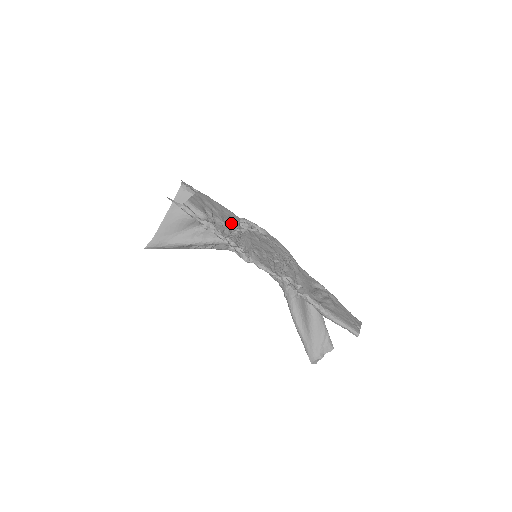
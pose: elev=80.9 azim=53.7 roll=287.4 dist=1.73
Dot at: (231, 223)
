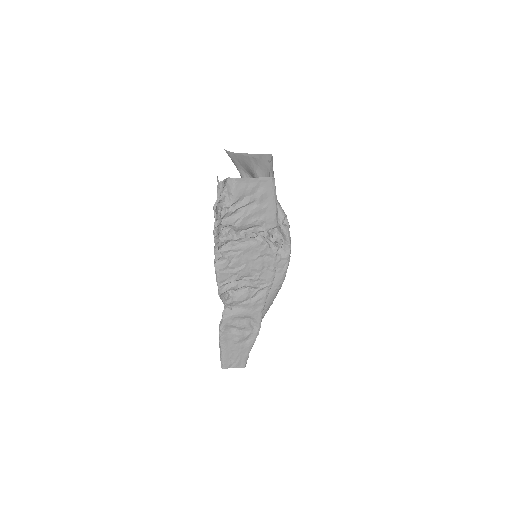
Dot at: (253, 225)
